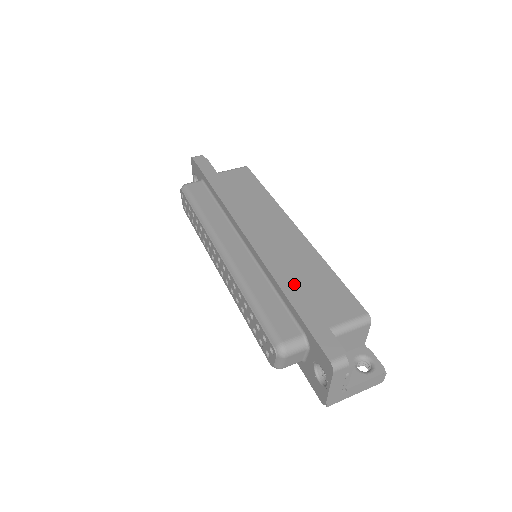
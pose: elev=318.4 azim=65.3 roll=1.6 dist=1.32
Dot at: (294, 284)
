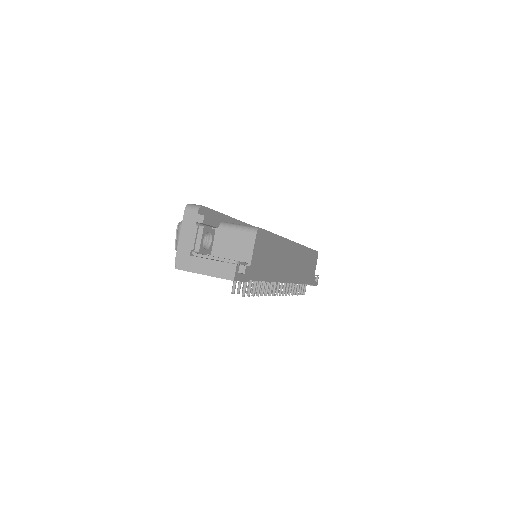
Dot at: occluded
